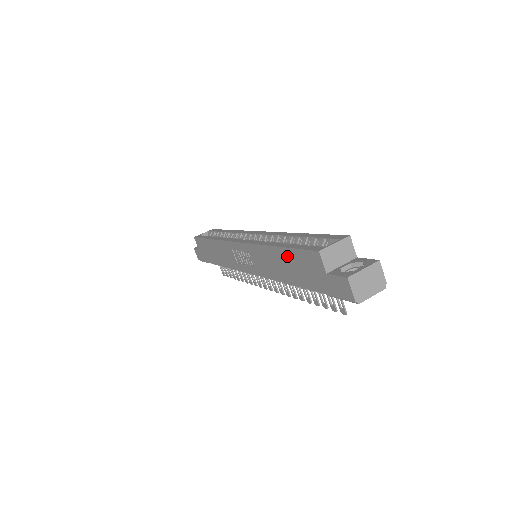
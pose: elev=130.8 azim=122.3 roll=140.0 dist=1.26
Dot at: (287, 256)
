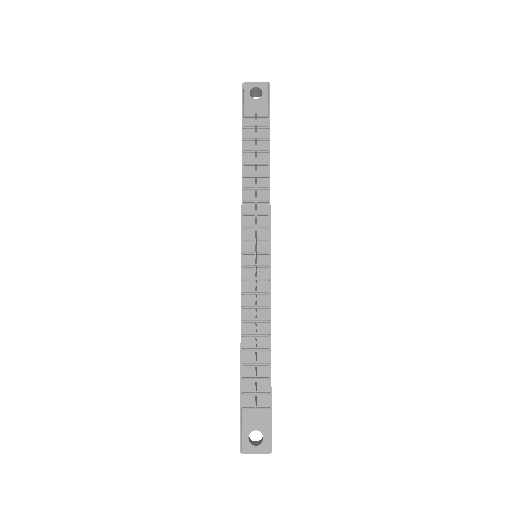
Dot at: occluded
